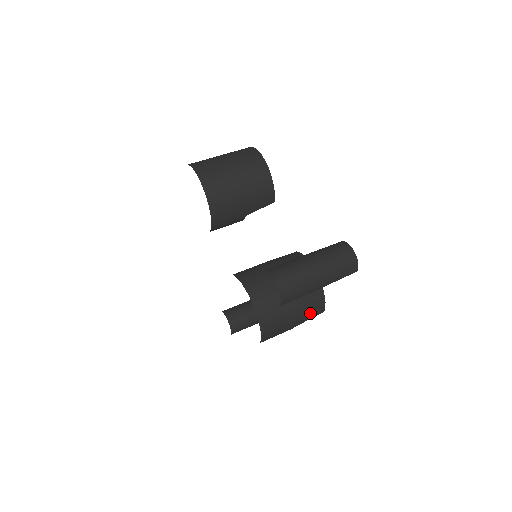
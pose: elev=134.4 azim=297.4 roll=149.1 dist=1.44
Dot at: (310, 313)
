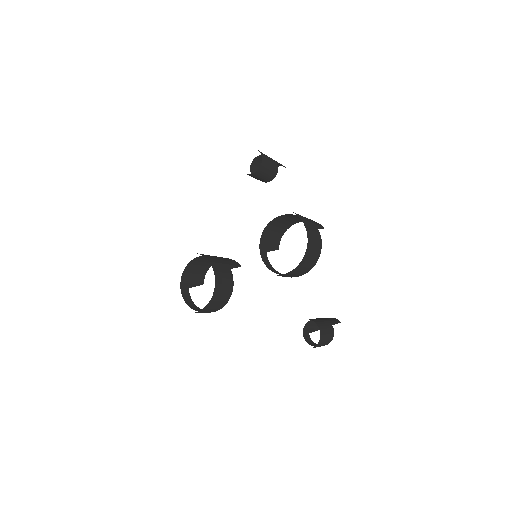
Dot at: occluded
